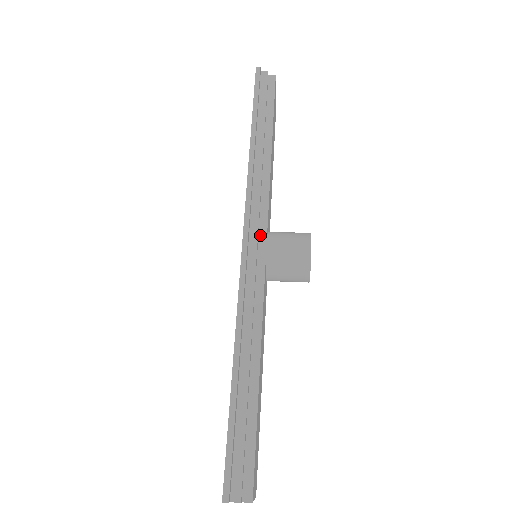
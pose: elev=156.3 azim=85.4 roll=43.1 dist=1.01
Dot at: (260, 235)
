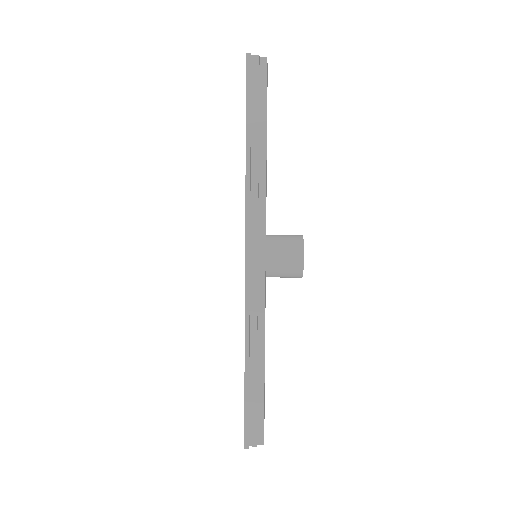
Dot at: (260, 248)
